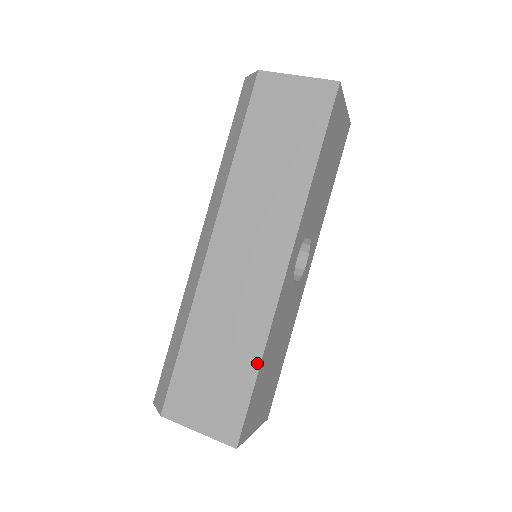
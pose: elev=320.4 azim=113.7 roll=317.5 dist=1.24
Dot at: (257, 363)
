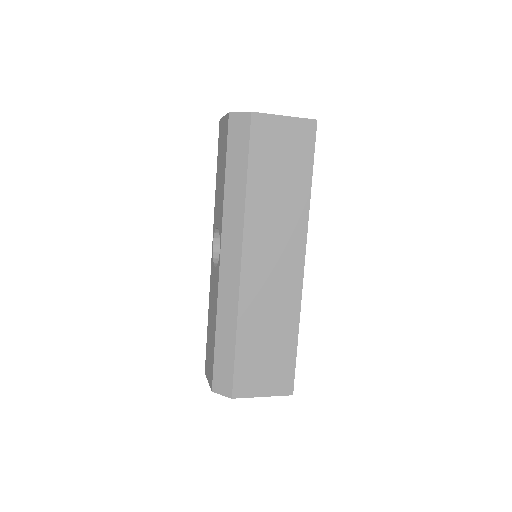
Dot at: (296, 336)
